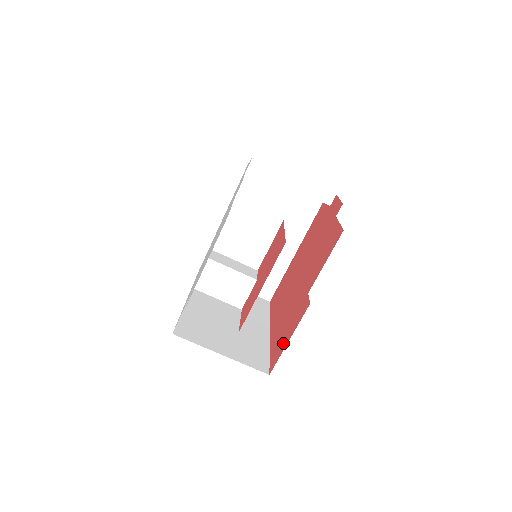
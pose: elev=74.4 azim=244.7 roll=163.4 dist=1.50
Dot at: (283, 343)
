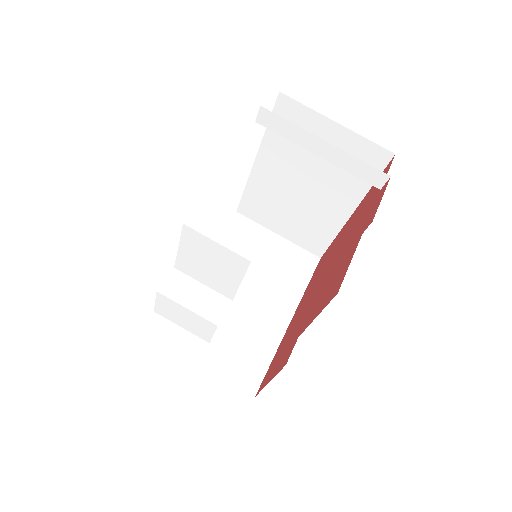
Dot at: (270, 374)
